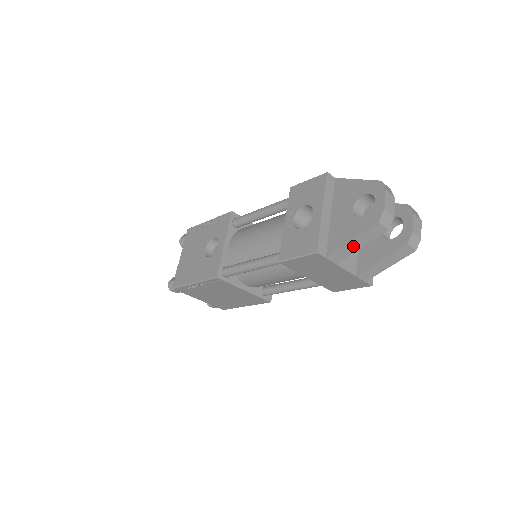
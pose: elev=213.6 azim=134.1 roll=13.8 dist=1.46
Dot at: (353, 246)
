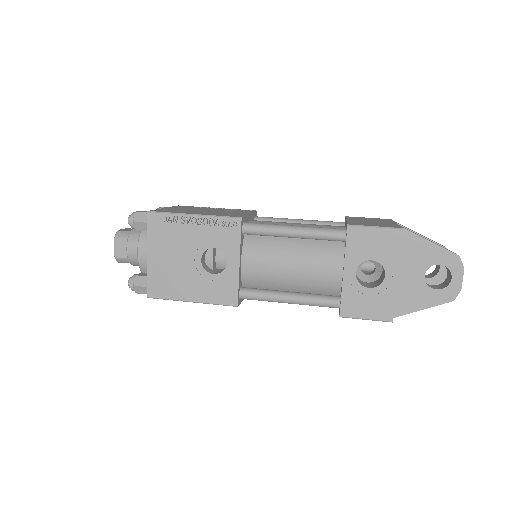
Dot at: occluded
